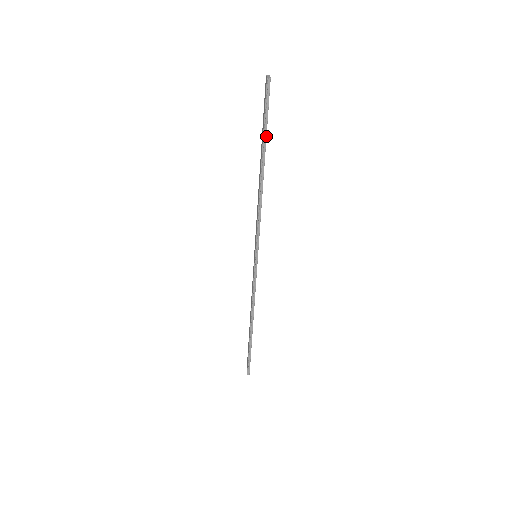
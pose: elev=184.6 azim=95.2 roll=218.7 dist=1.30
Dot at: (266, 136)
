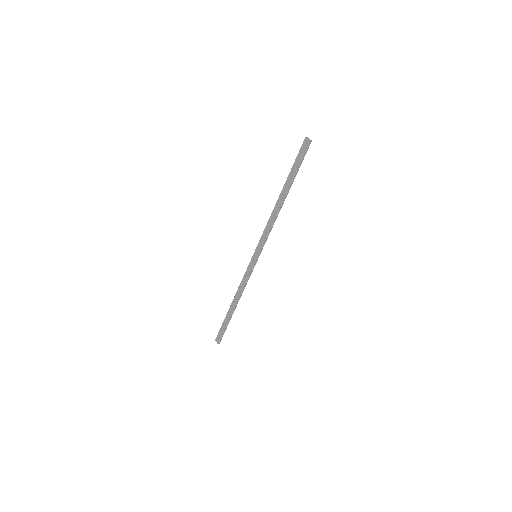
Dot at: occluded
